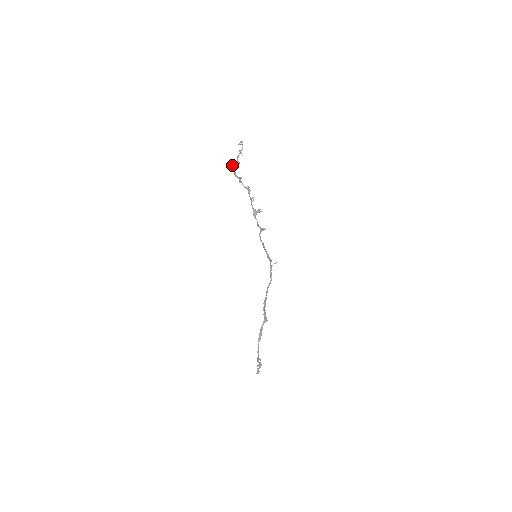
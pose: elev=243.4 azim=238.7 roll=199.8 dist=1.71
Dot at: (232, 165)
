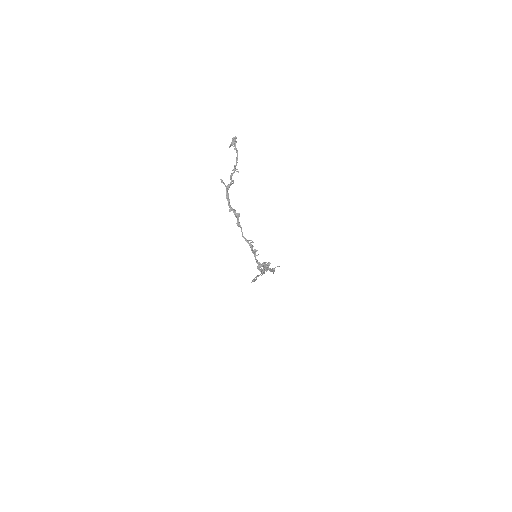
Dot at: (223, 183)
